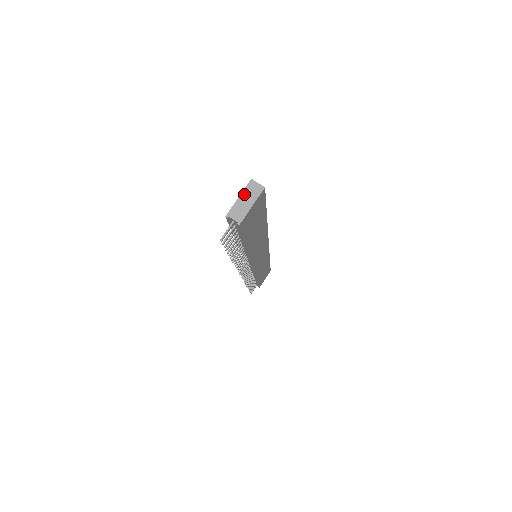
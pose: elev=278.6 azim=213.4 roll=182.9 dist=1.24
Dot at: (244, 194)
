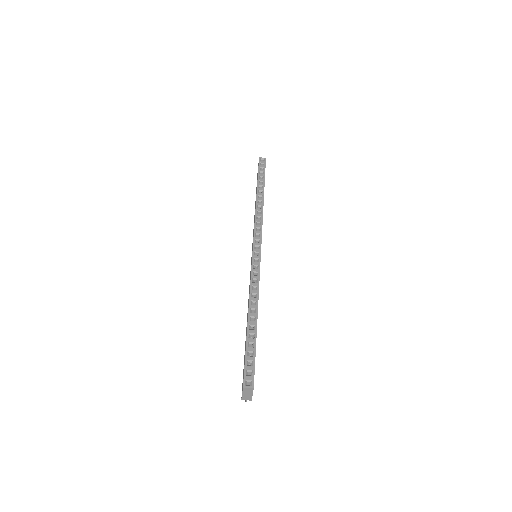
Dot at: (244, 393)
